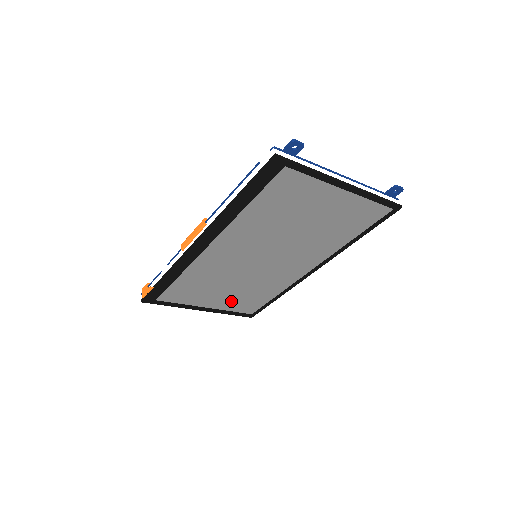
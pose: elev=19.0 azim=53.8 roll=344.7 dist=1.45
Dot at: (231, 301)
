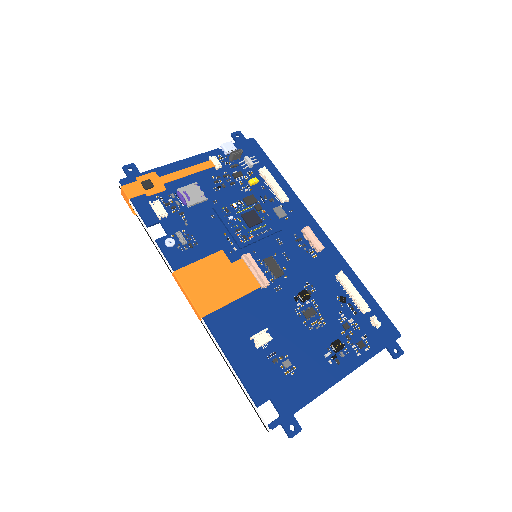
Dot at: occluded
